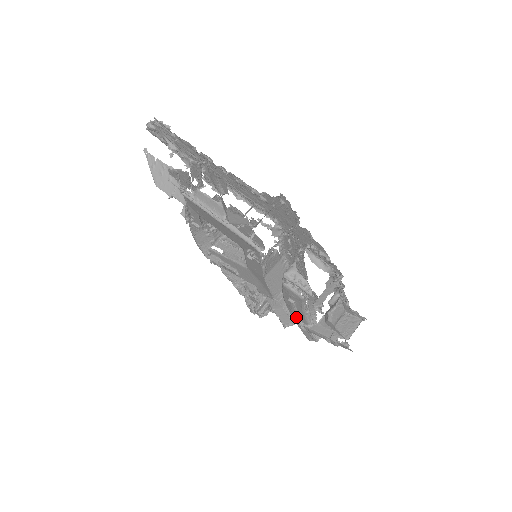
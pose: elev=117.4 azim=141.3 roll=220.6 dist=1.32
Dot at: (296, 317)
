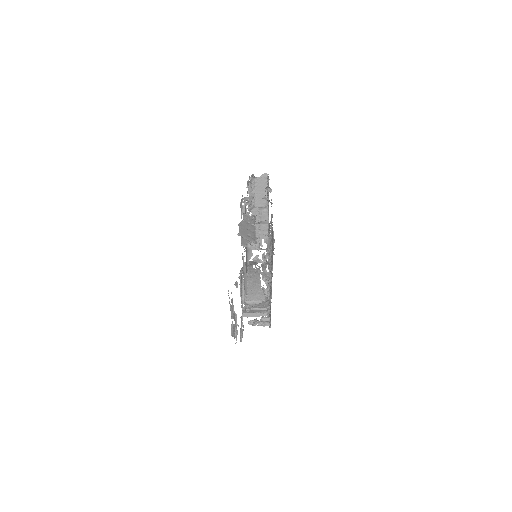
Dot at: occluded
